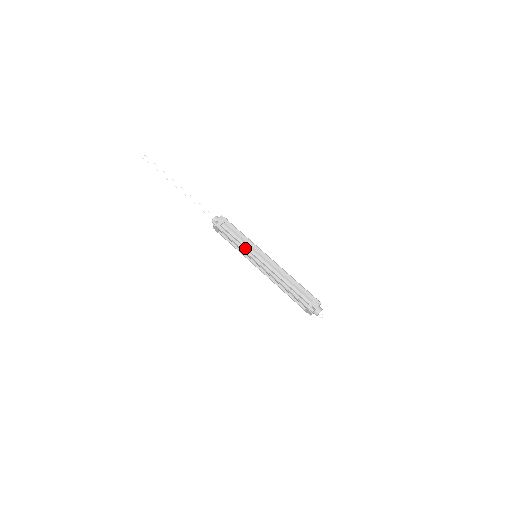
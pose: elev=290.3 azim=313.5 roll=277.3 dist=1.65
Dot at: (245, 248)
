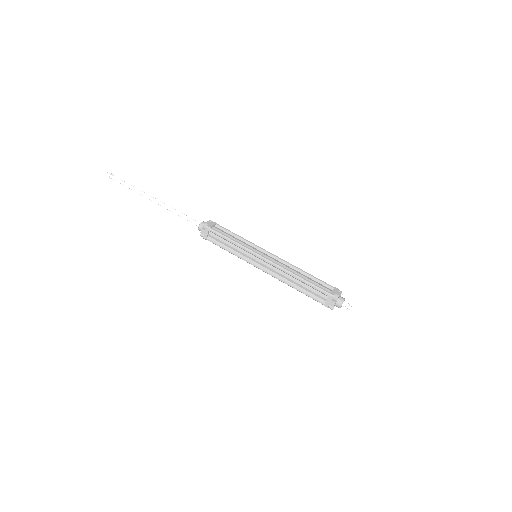
Dot at: (244, 245)
